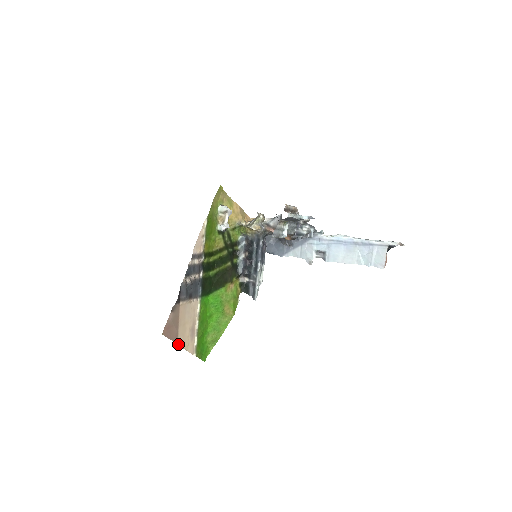
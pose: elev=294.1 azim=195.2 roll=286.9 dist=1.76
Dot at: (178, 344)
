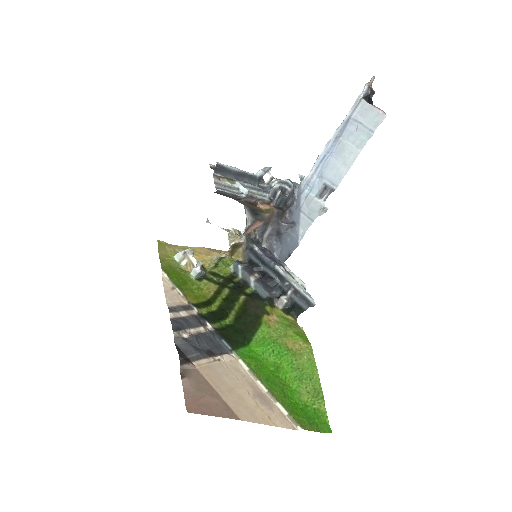
Dot at: (242, 420)
